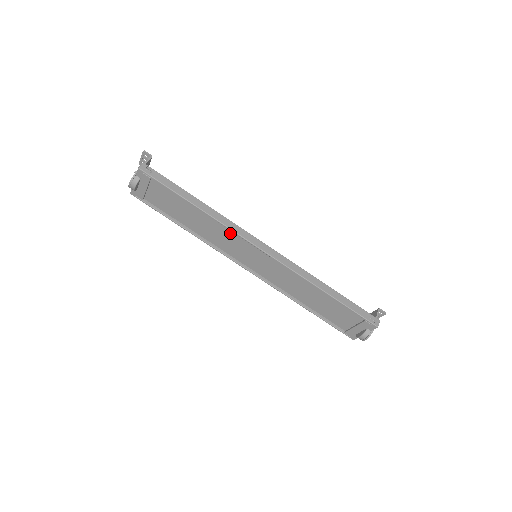
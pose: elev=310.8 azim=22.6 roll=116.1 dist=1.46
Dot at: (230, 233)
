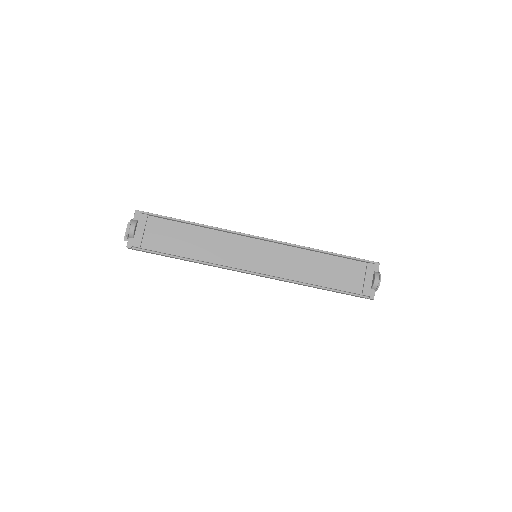
Dot at: (228, 238)
